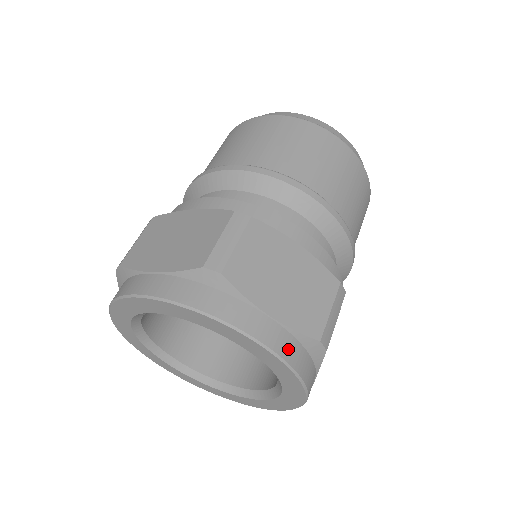
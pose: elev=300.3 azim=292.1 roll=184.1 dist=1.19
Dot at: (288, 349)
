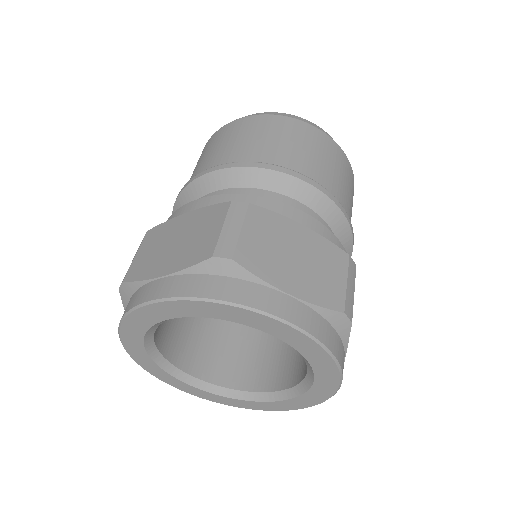
Dot at: (314, 325)
